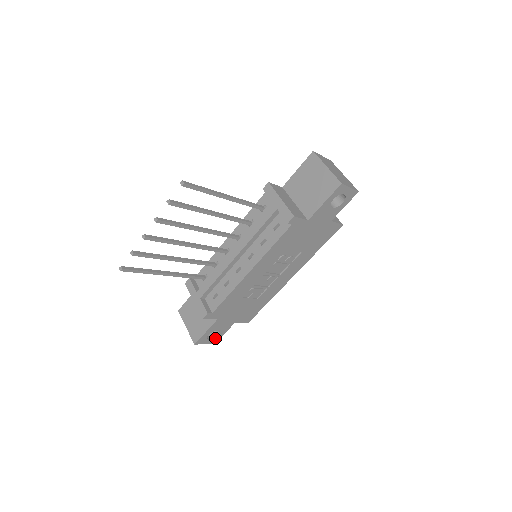
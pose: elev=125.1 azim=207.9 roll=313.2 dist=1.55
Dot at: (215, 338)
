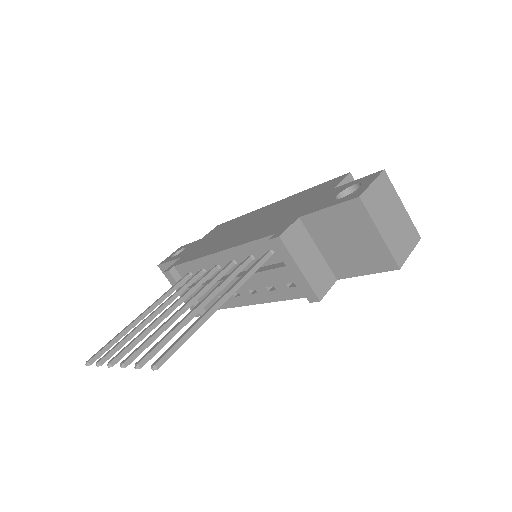
Dot at: occluded
